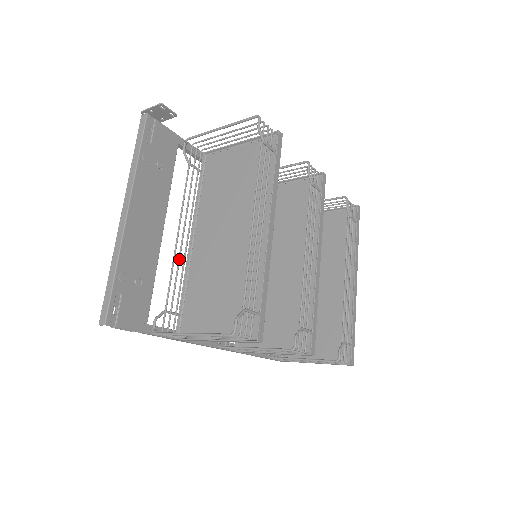
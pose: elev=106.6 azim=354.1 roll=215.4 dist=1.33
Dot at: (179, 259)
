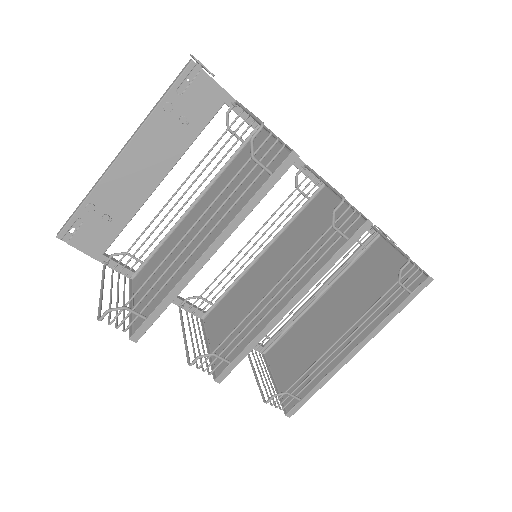
Dot at: (164, 217)
